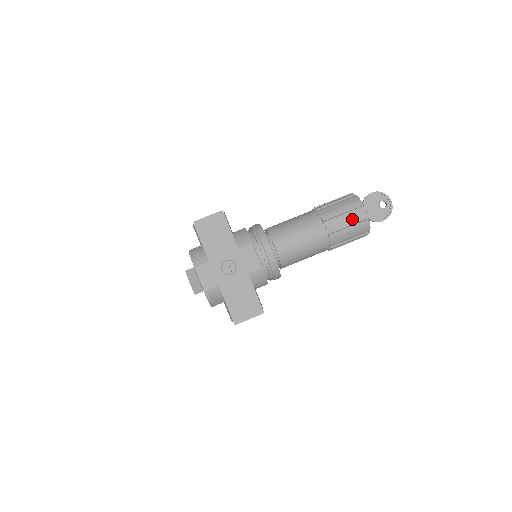
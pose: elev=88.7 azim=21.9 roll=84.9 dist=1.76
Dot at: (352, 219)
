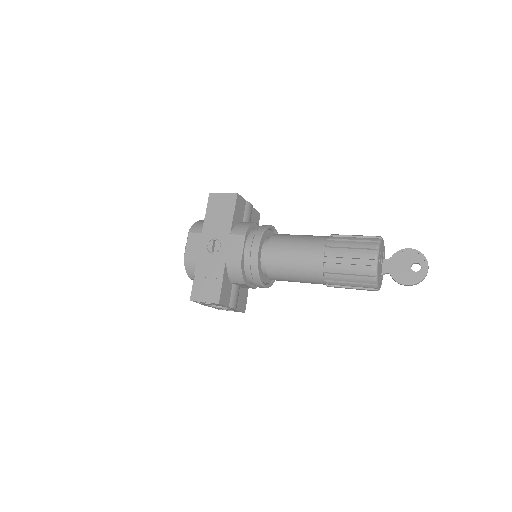
Dot at: (356, 257)
